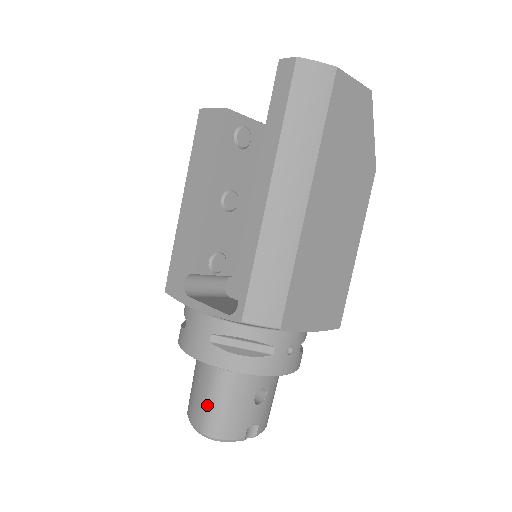
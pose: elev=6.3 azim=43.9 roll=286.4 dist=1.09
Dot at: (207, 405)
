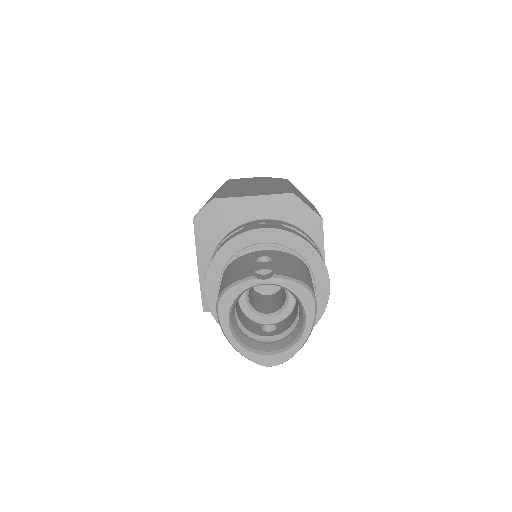
Dot at: occluded
